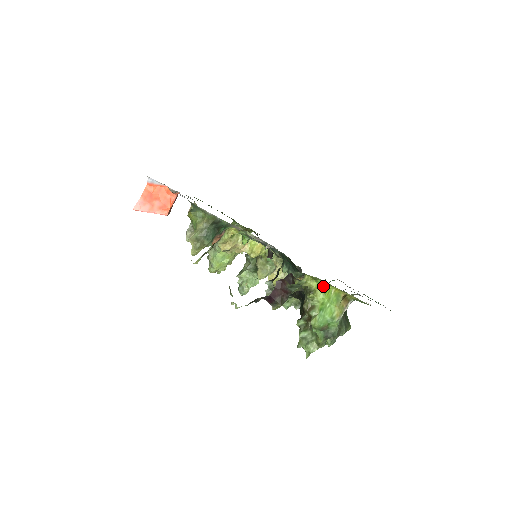
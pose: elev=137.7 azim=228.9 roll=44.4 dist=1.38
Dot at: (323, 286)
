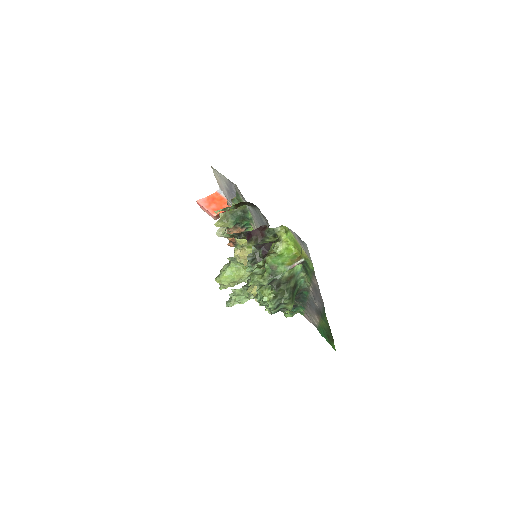
Dot at: (289, 244)
